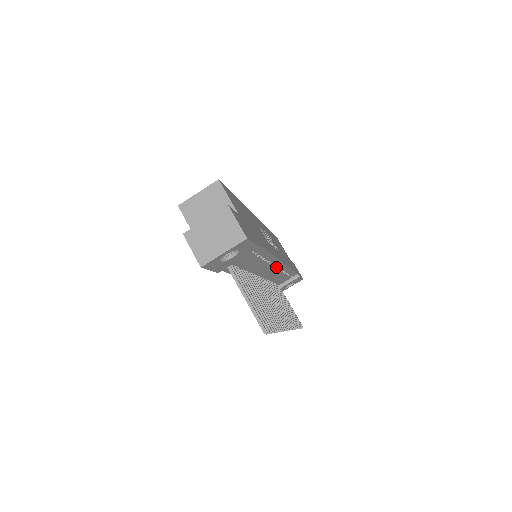
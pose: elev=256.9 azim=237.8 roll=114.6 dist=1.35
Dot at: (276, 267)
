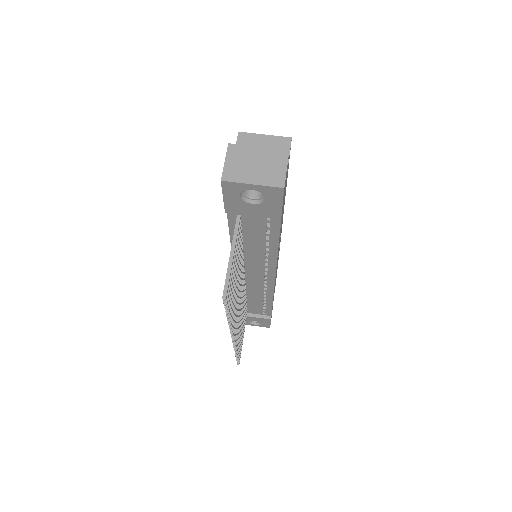
Dot at: (265, 279)
